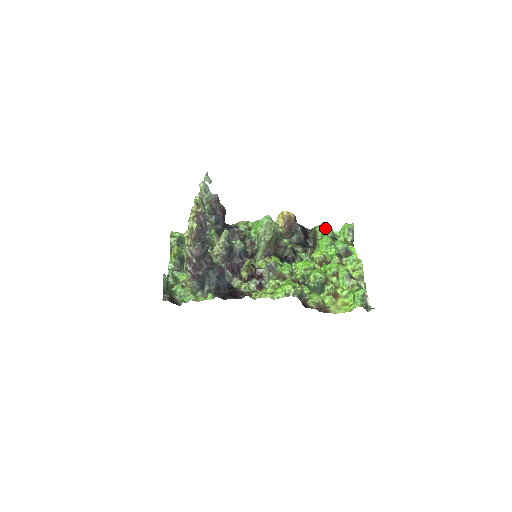
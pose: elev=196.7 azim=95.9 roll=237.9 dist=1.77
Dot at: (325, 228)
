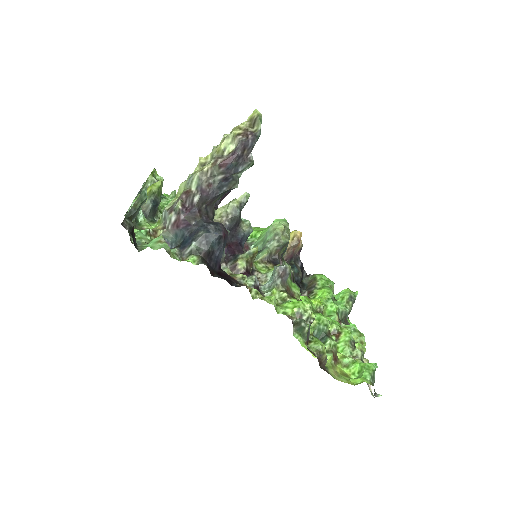
Dot at: (328, 280)
